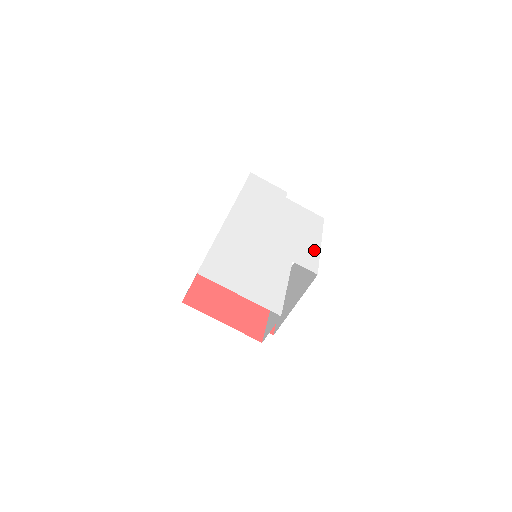
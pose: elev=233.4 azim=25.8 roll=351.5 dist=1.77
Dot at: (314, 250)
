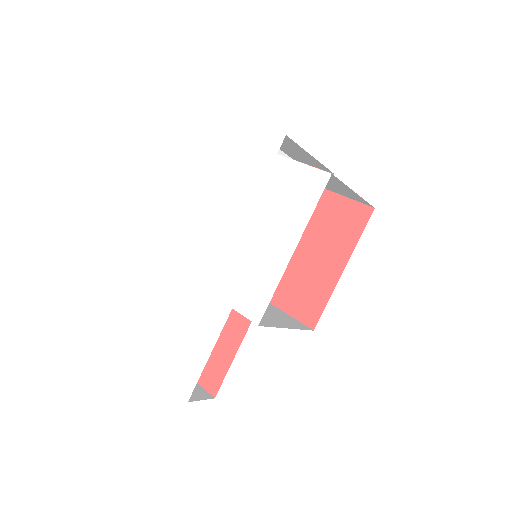
Dot at: (274, 273)
